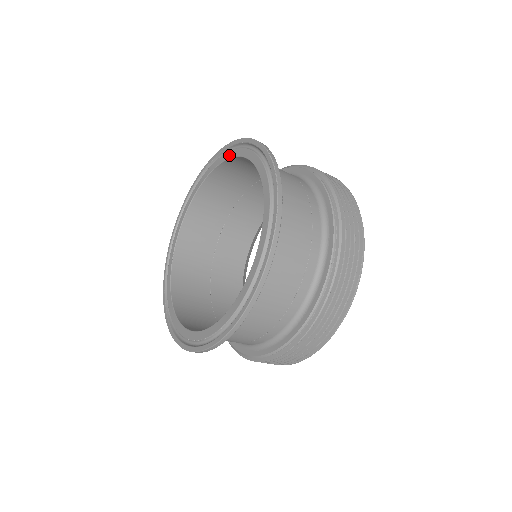
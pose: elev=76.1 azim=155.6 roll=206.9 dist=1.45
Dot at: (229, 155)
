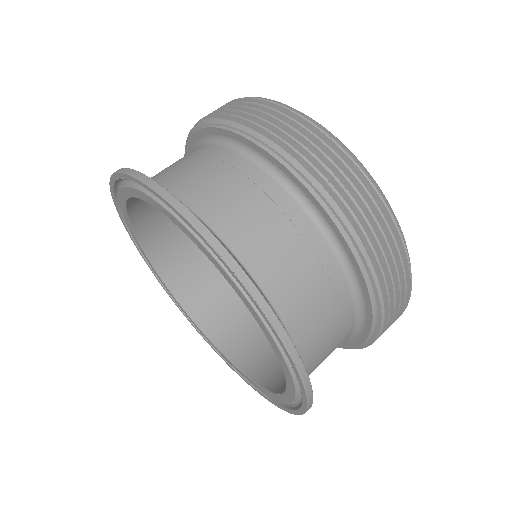
Dot at: (142, 198)
